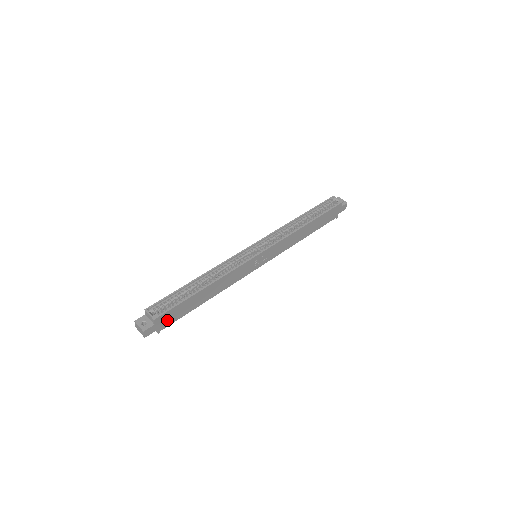
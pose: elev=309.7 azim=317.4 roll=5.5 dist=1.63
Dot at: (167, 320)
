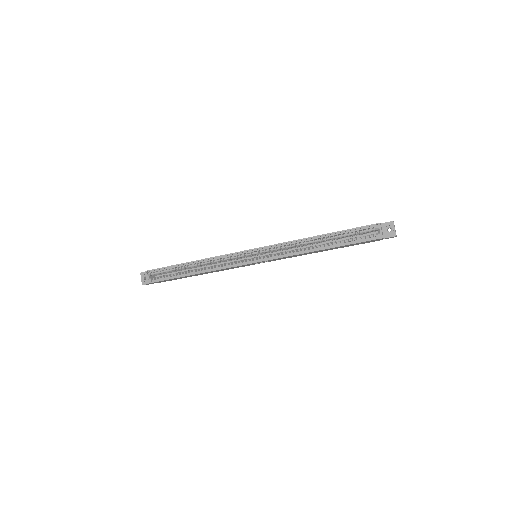
Dot at: (163, 281)
